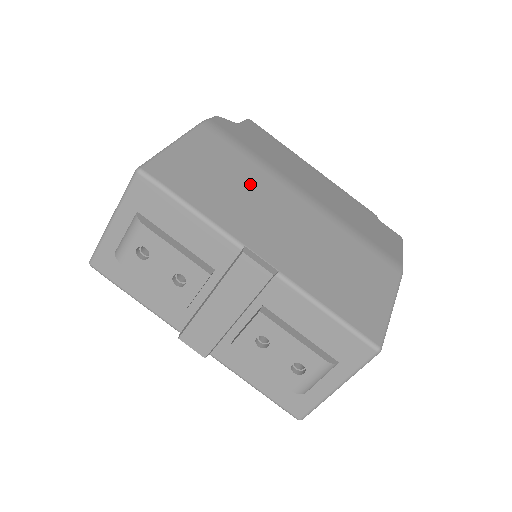
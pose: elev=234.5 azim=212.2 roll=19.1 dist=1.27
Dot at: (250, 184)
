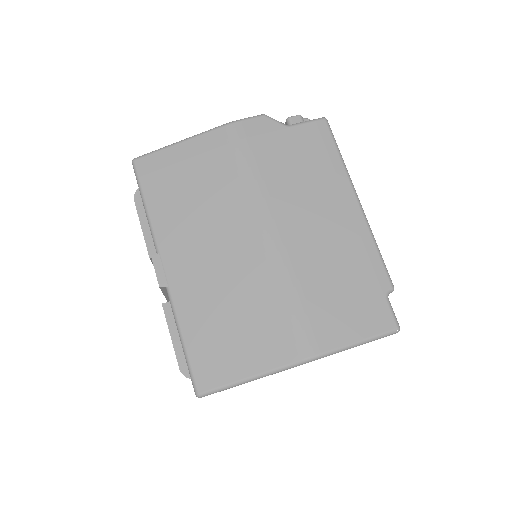
Dot at: (216, 201)
